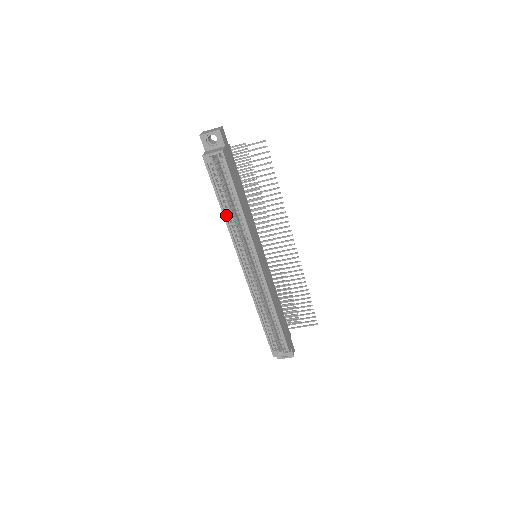
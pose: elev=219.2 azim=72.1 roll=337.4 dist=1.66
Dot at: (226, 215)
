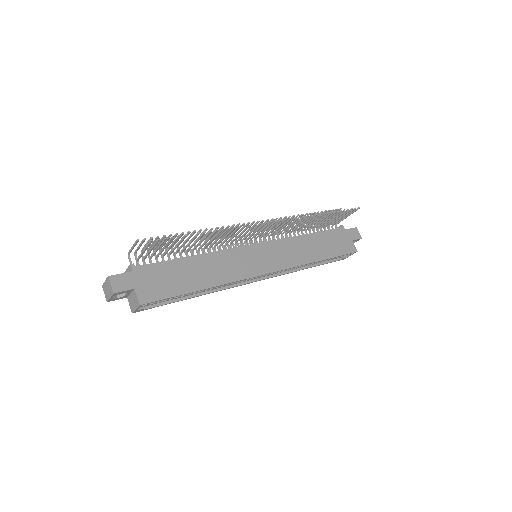
Dot at: (202, 292)
